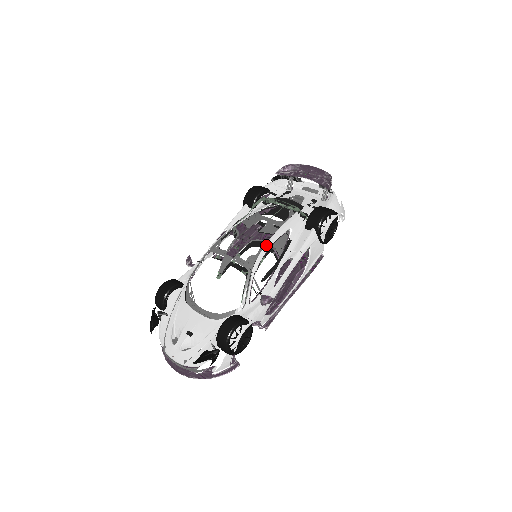
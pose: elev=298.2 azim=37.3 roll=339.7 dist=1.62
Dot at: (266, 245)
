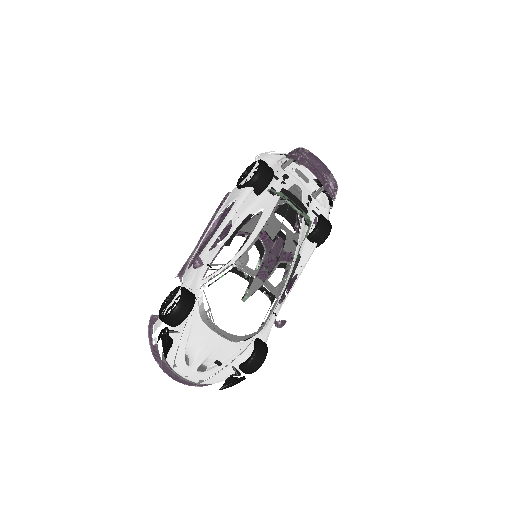
Dot at: (291, 269)
